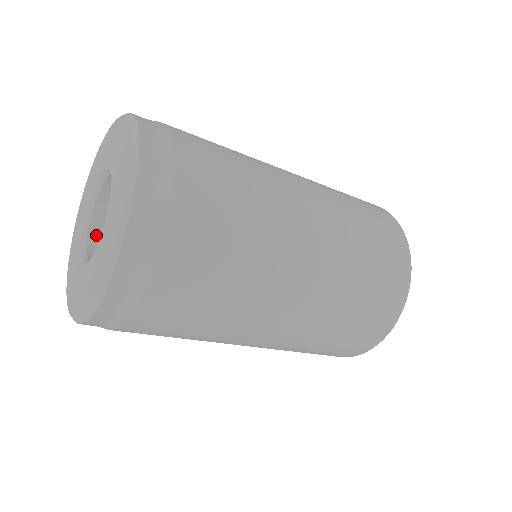
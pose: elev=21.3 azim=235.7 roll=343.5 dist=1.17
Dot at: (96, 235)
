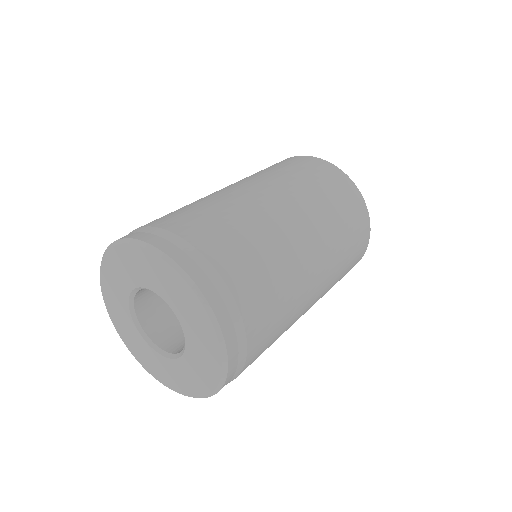
Dot at: occluded
